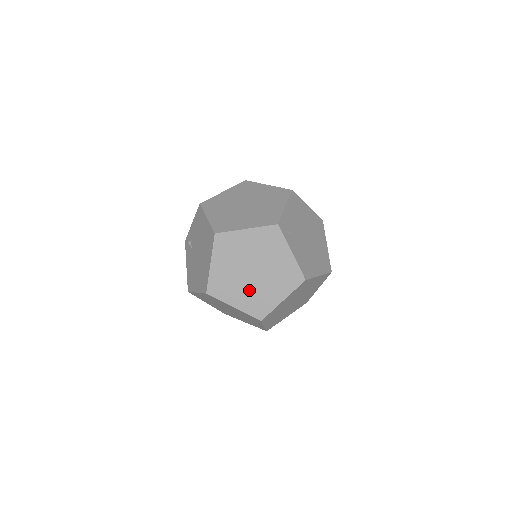
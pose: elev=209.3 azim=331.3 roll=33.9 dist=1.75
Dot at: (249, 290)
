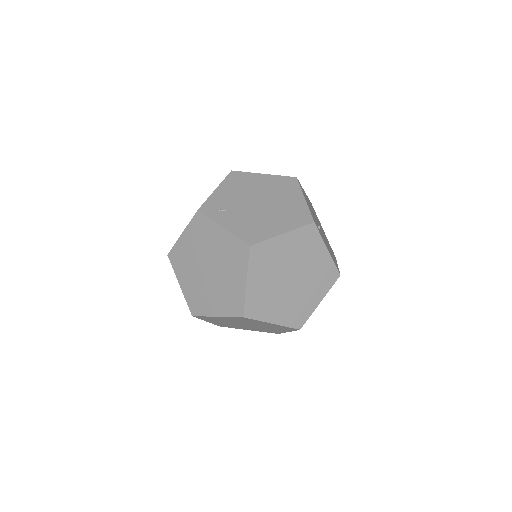
Dot at: (216, 291)
